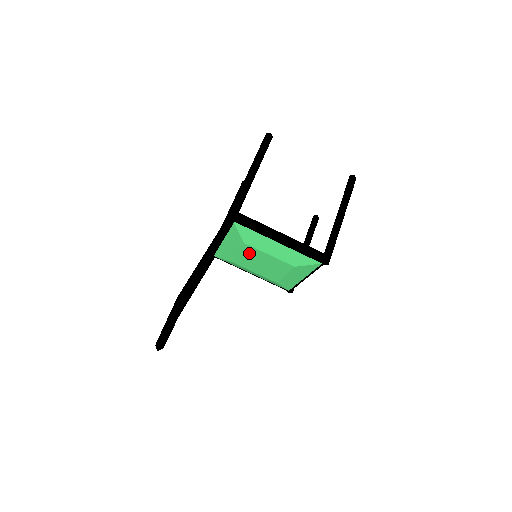
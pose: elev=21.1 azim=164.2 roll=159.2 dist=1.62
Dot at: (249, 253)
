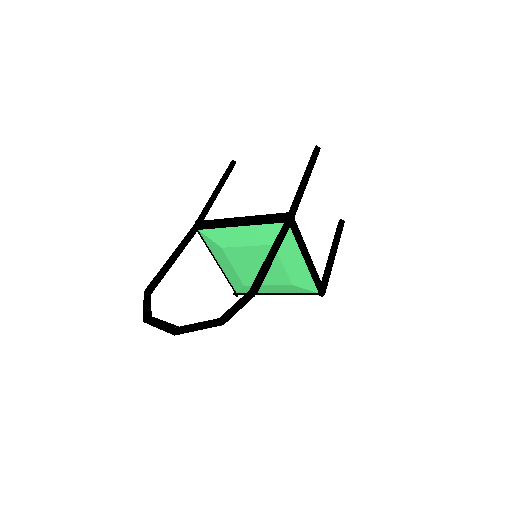
Dot at: (261, 253)
